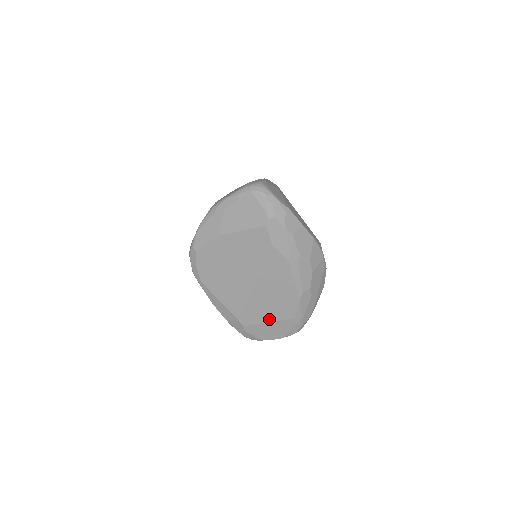
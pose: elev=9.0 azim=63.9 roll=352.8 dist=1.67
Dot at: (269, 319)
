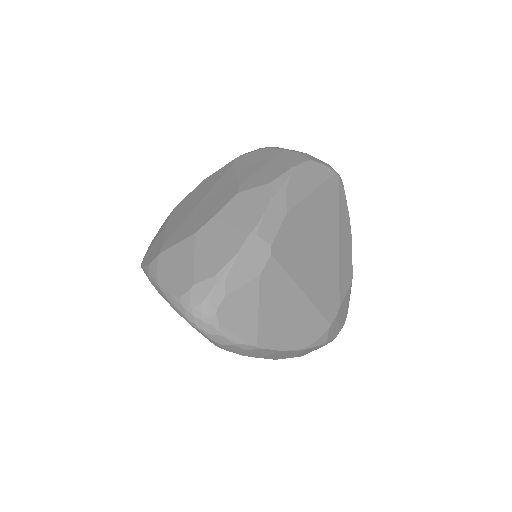
Dot at: occluded
